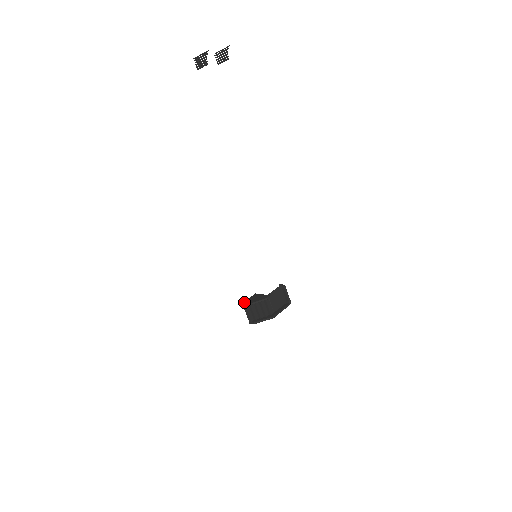
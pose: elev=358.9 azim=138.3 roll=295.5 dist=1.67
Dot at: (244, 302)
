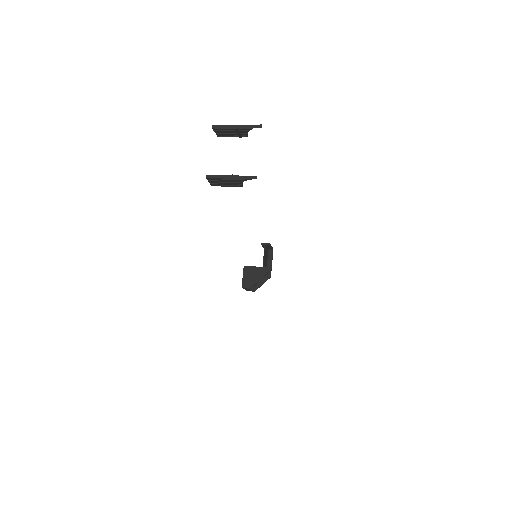
Dot at: (243, 285)
